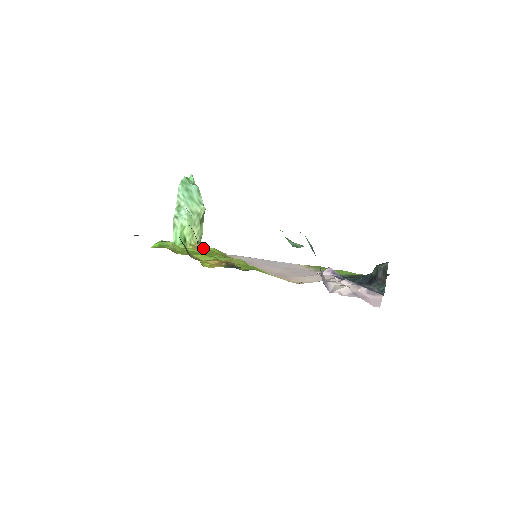
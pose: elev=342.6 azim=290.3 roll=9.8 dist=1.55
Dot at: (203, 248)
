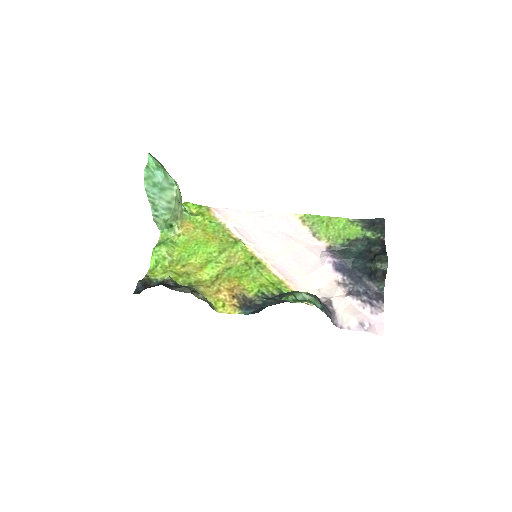
Dot at: (190, 221)
